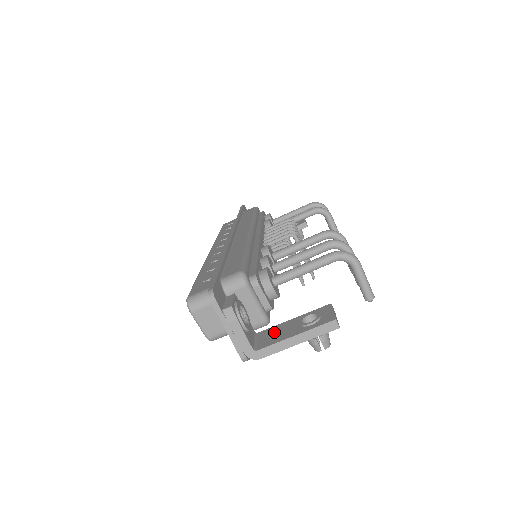
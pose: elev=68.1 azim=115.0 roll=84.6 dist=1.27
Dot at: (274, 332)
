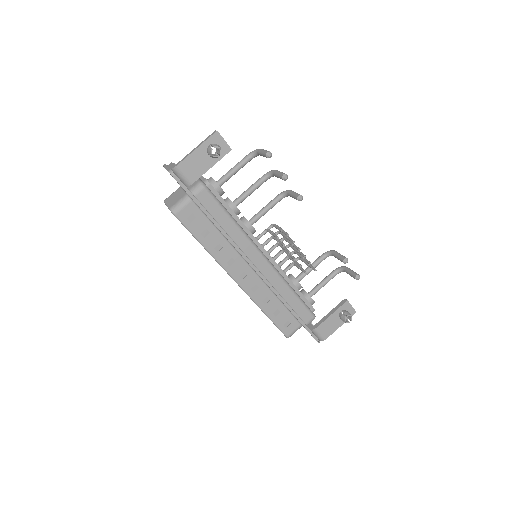
Dot at: (195, 168)
